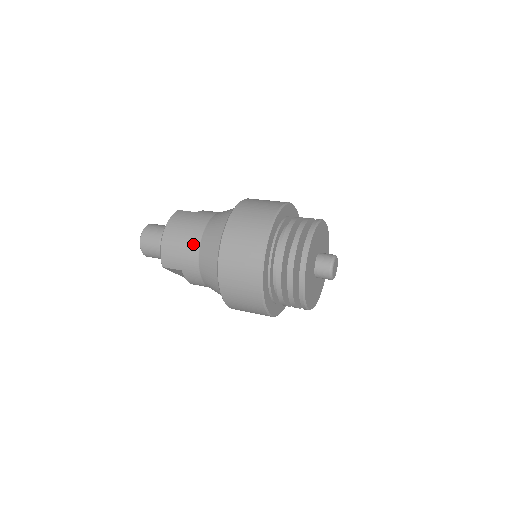
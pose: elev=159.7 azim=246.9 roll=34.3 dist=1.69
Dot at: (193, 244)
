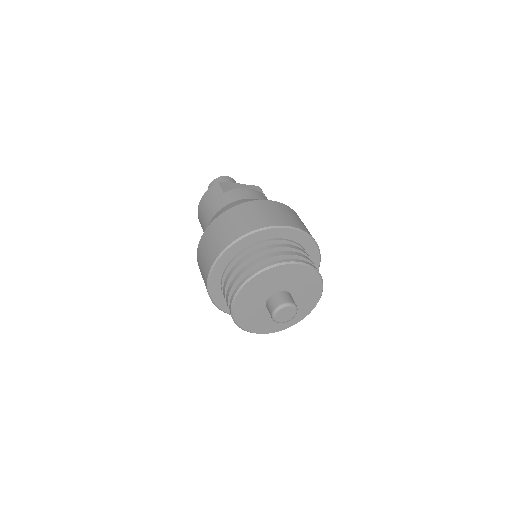
Dot at: (205, 229)
